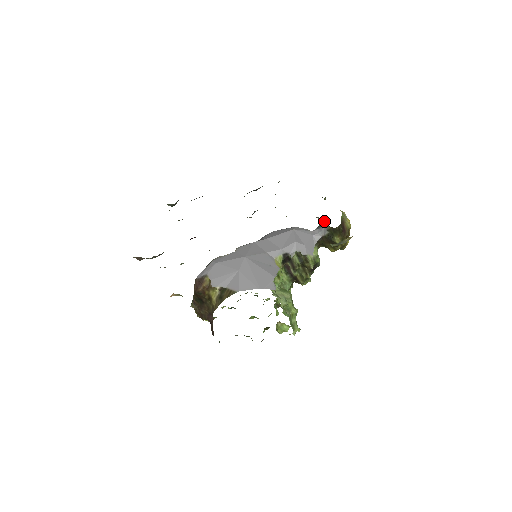
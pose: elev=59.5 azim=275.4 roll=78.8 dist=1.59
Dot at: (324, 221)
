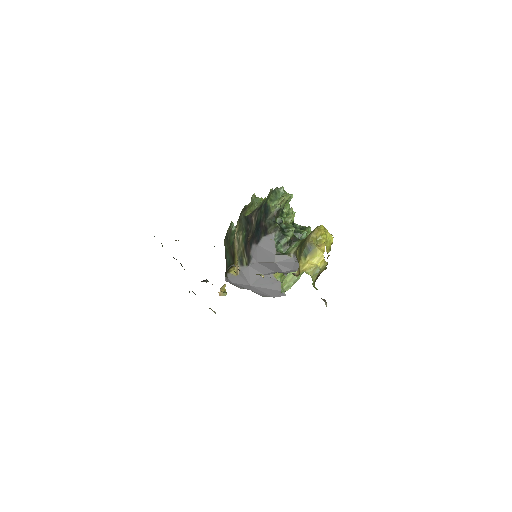
Dot at: occluded
